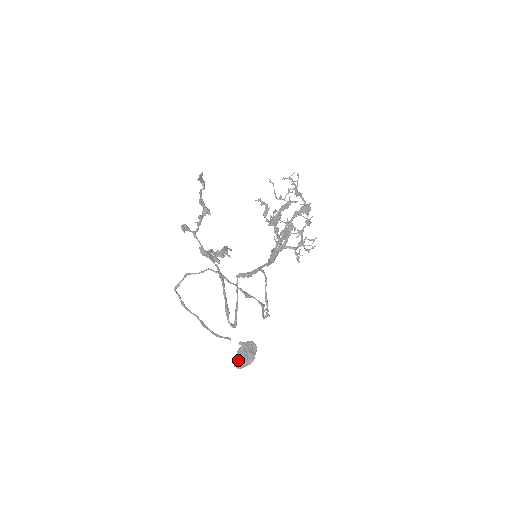
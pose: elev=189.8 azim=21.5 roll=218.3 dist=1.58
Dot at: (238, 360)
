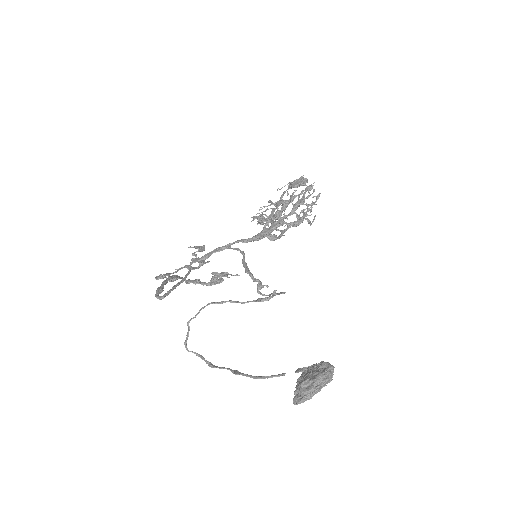
Dot at: (296, 392)
